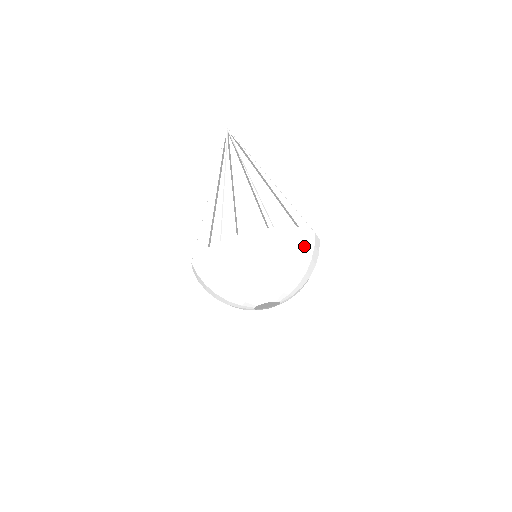
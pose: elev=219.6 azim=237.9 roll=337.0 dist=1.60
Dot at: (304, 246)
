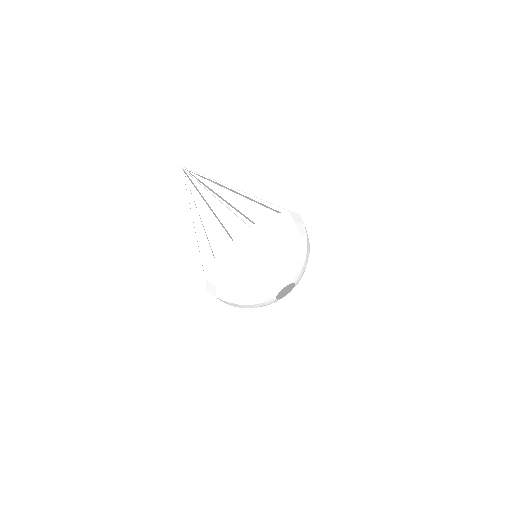
Dot at: (285, 227)
